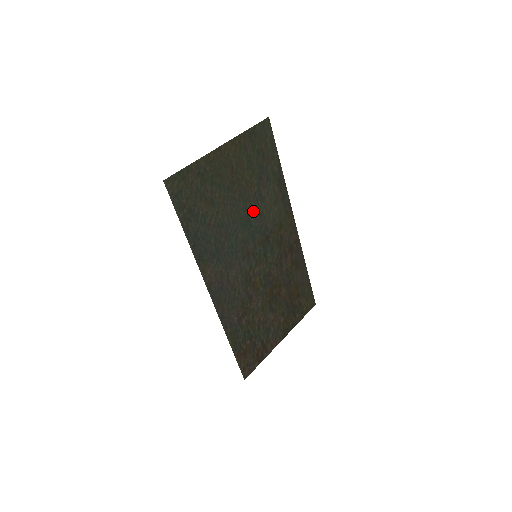
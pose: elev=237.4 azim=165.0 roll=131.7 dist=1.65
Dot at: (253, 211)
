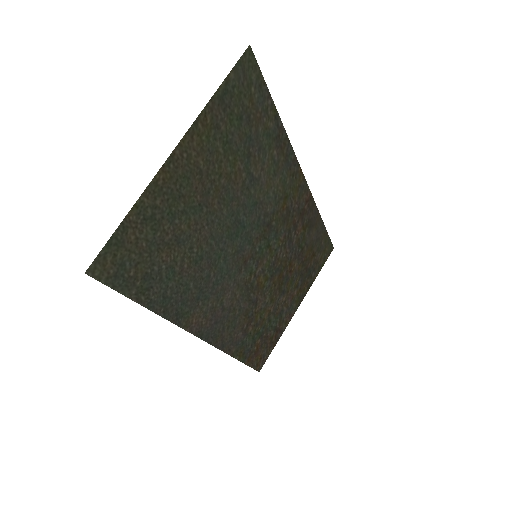
Dot at: (244, 207)
